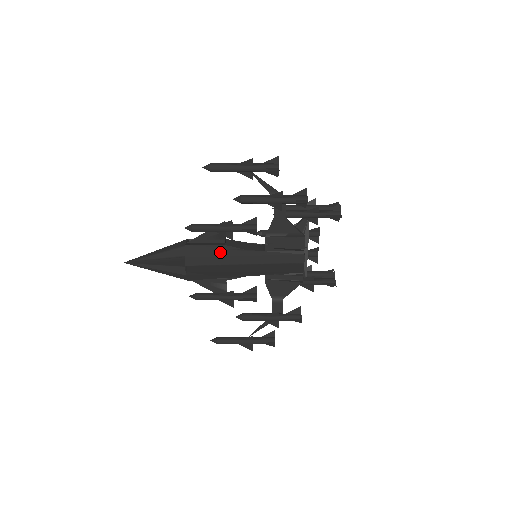
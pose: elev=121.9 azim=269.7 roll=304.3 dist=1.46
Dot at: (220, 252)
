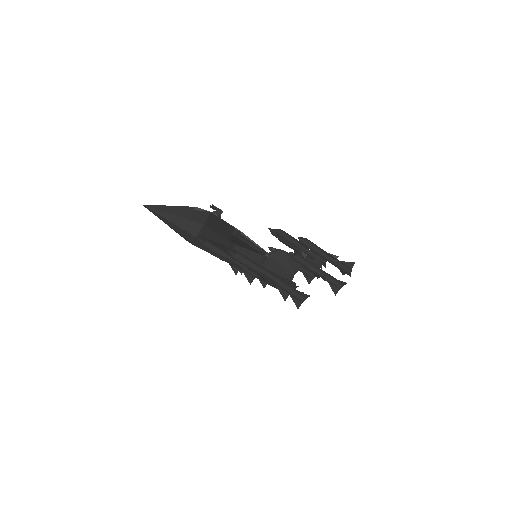
Dot at: occluded
